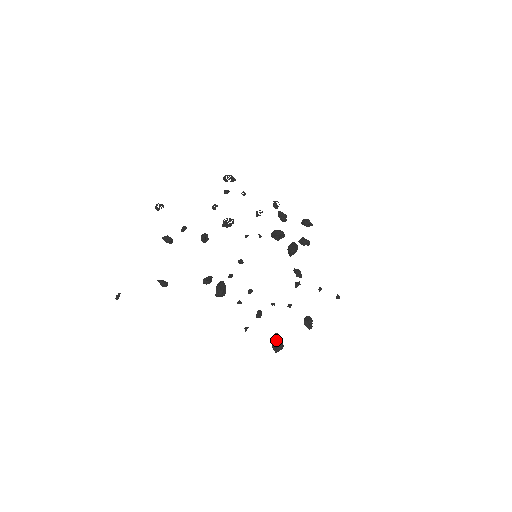
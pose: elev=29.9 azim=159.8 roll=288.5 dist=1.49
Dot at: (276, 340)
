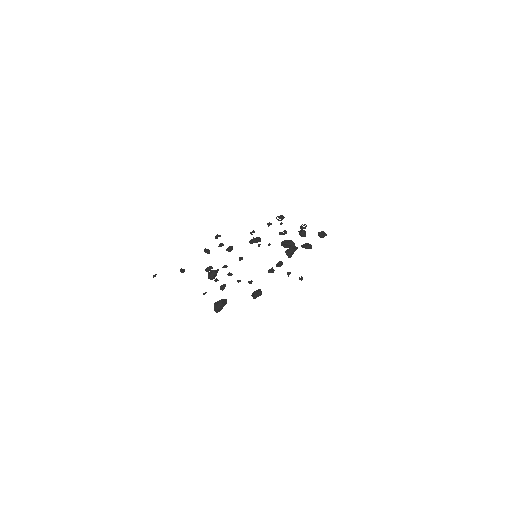
Dot at: (218, 301)
